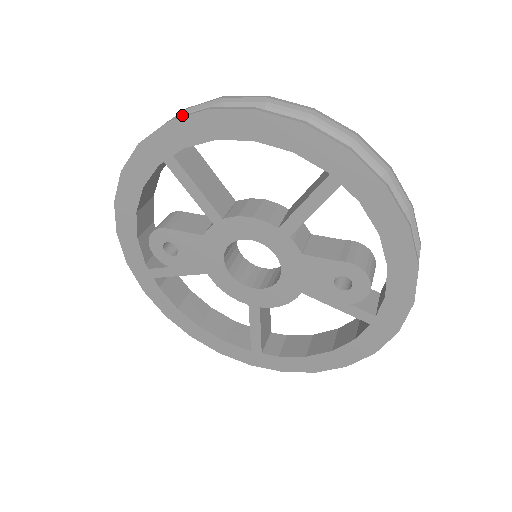
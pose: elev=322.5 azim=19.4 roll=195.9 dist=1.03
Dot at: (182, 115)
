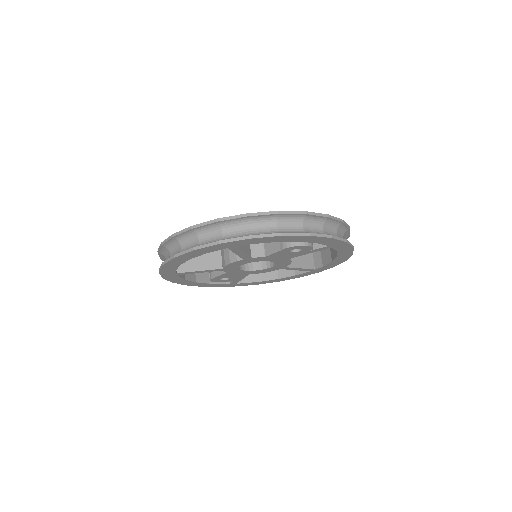
Dot at: (160, 254)
